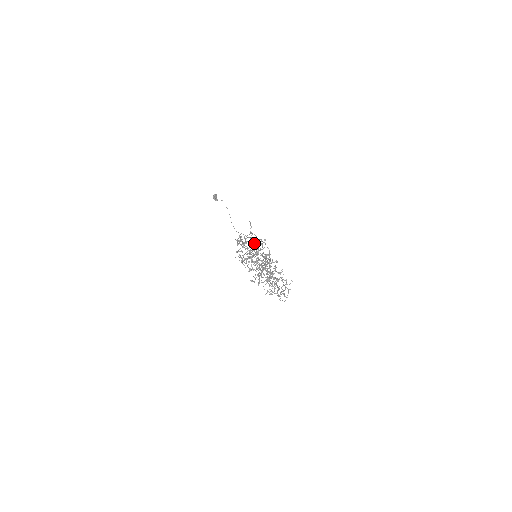
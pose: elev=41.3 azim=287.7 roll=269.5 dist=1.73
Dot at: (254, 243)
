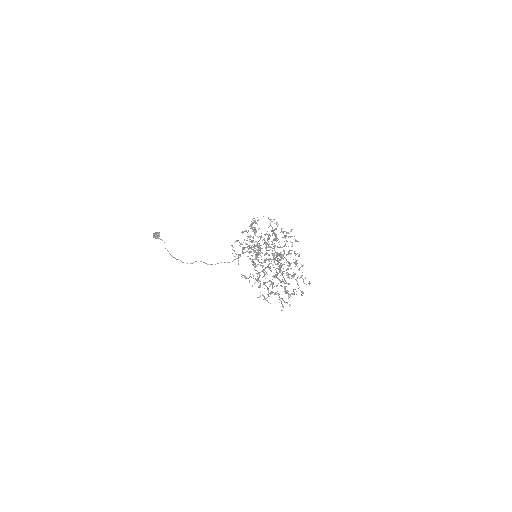
Dot at: (273, 232)
